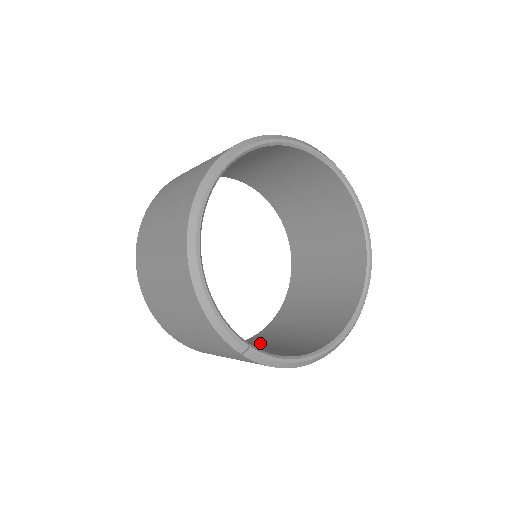
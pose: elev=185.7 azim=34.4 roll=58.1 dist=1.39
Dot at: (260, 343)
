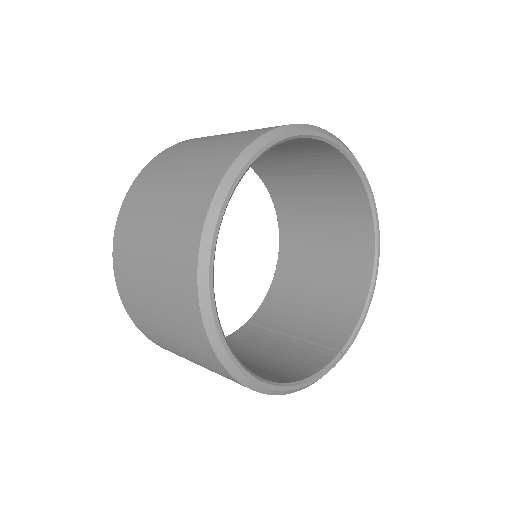
Dot at: (299, 270)
